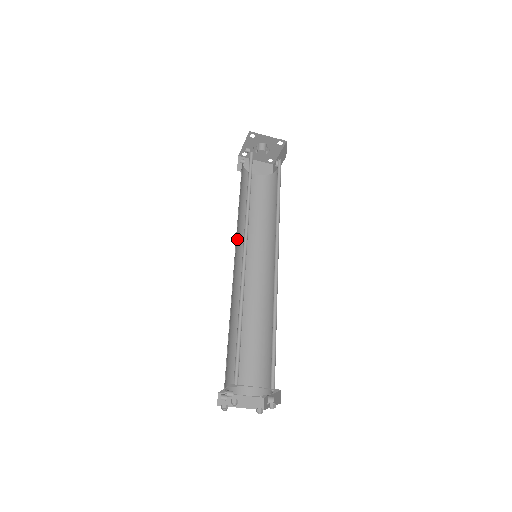
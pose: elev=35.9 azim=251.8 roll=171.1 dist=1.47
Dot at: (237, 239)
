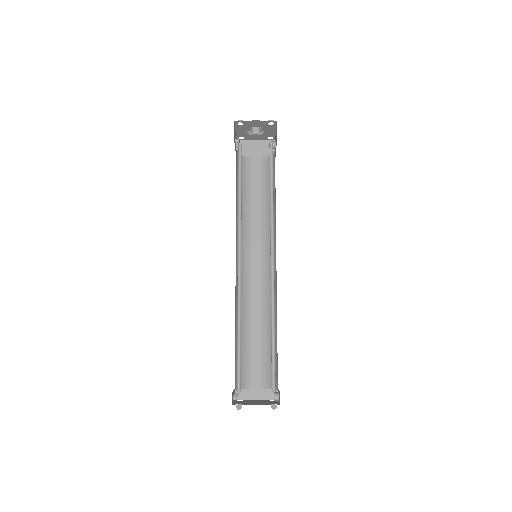
Dot at: occluded
